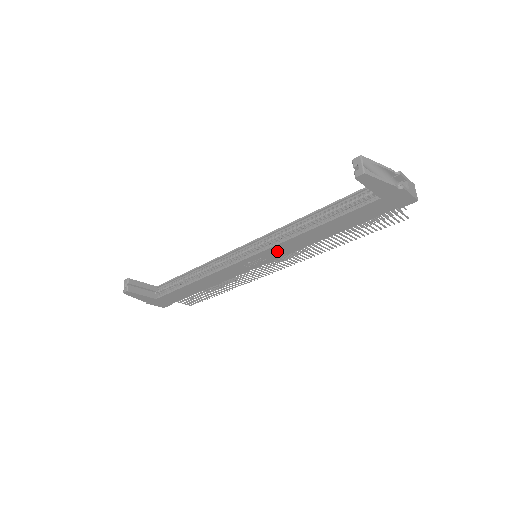
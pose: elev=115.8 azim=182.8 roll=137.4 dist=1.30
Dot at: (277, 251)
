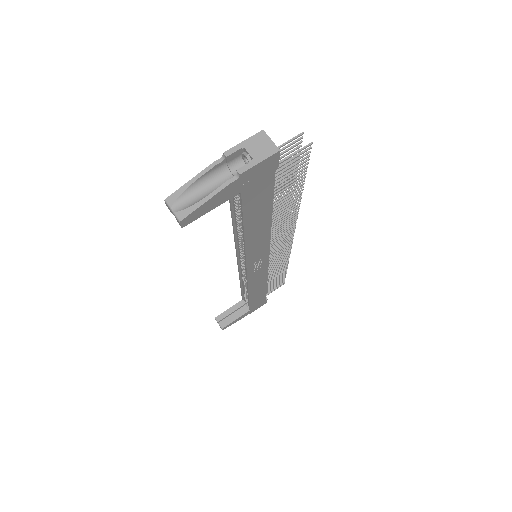
Dot at: (256, 253)
